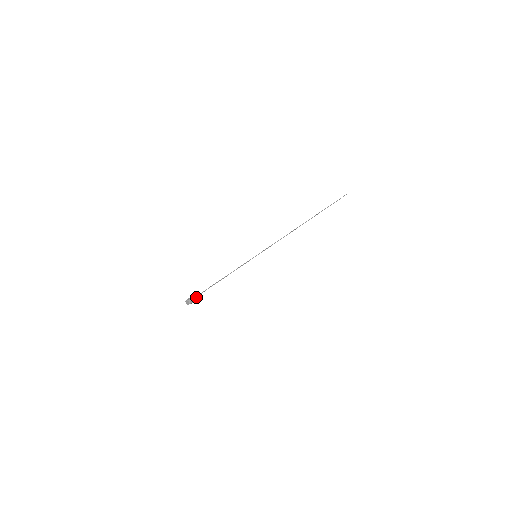
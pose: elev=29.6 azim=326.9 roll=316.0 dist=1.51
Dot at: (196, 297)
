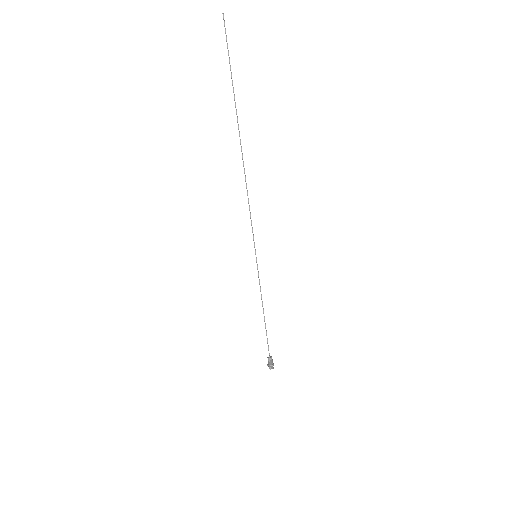
Dot at: (271, 358)
